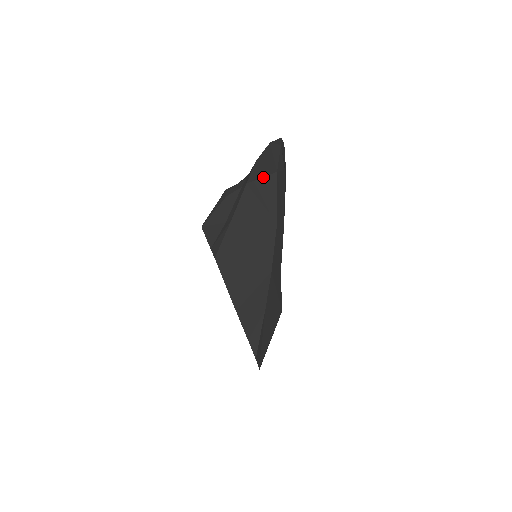
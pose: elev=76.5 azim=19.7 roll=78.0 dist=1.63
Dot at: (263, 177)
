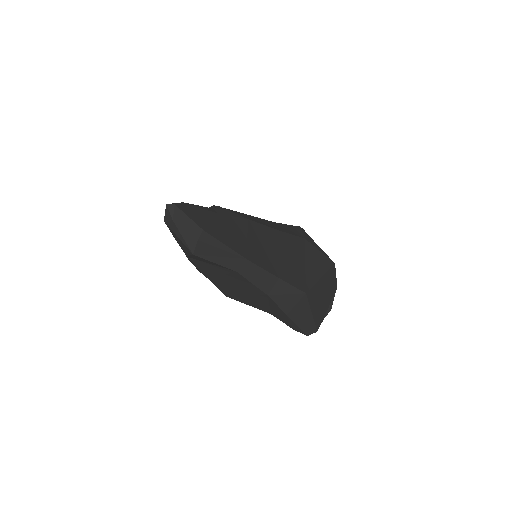
Dot at: occluded
